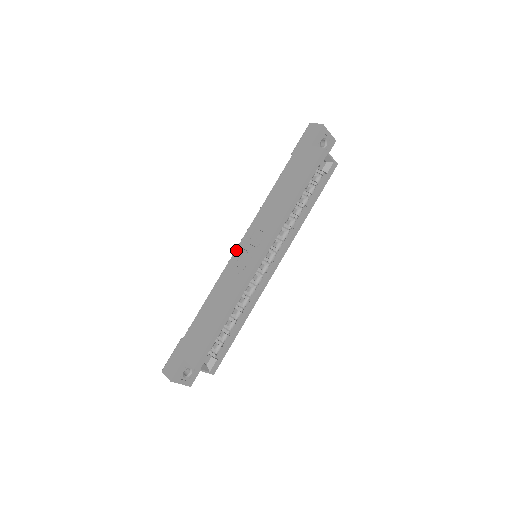
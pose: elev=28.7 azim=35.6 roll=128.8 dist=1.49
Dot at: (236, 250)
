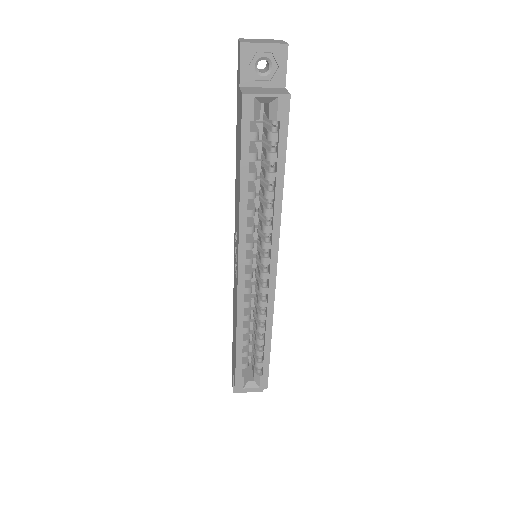
Dot at: (234, 254)
